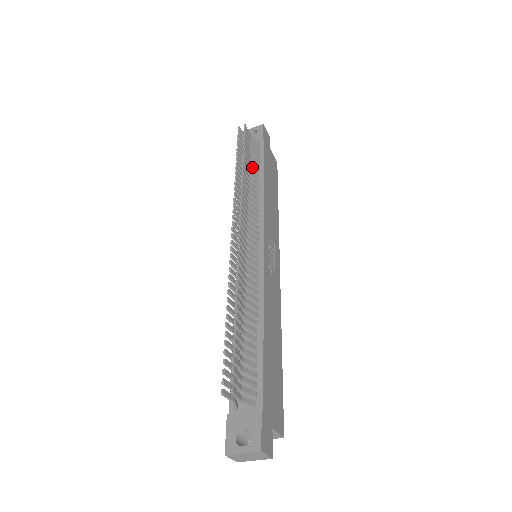
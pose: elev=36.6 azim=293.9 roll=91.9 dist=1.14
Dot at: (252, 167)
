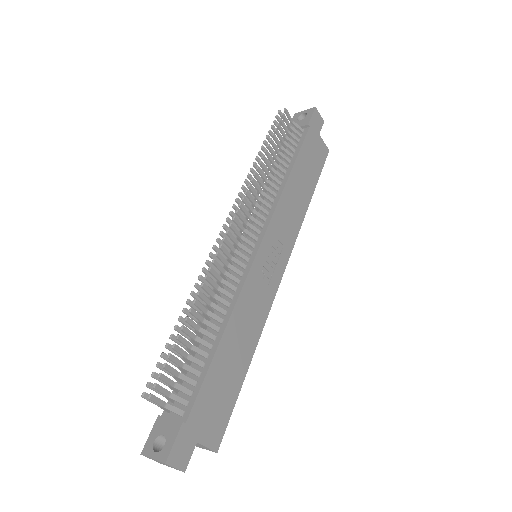
Dot at: (282, 157)
